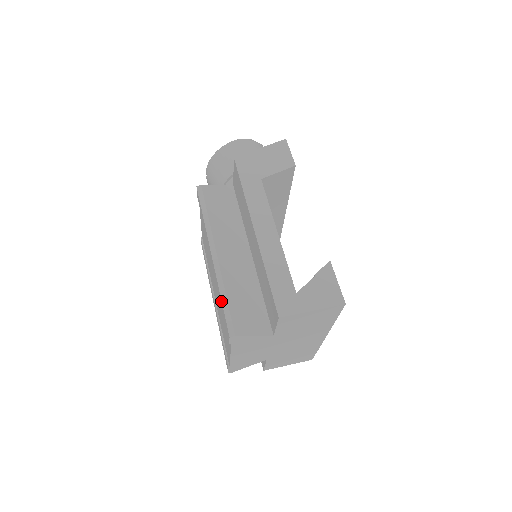
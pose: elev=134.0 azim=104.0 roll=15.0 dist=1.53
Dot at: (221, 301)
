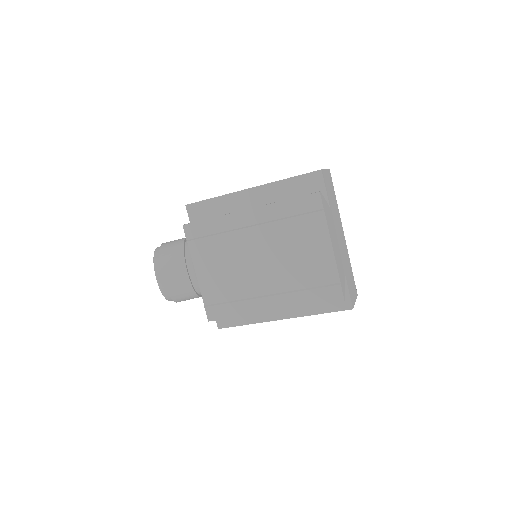
Dot at: (288, 201)
